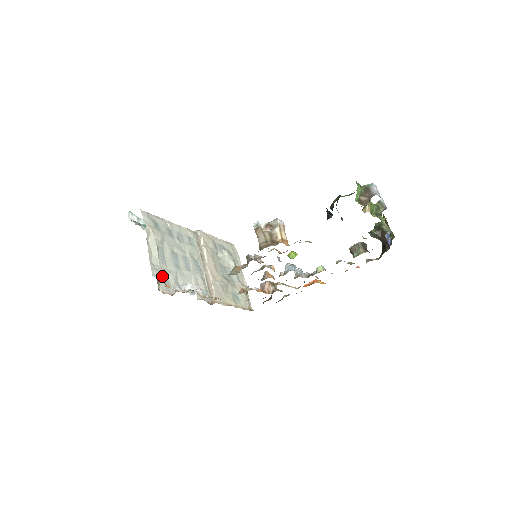
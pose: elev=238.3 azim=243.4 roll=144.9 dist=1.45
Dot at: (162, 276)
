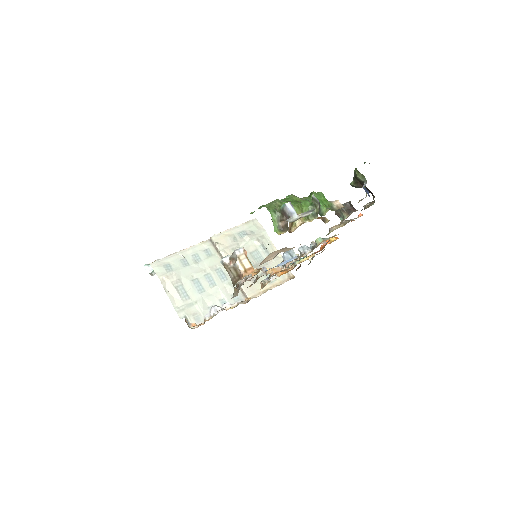
Dot at: (190, 312)
